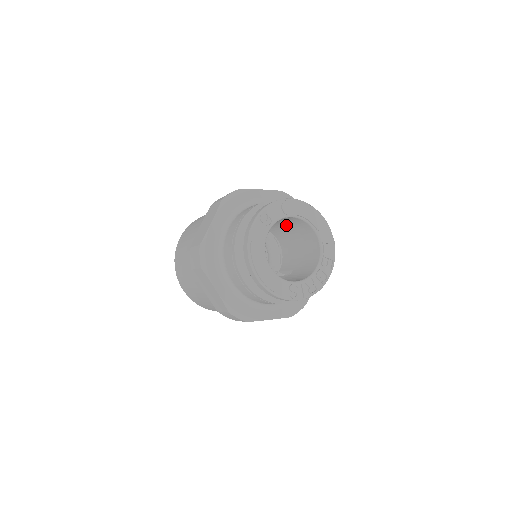
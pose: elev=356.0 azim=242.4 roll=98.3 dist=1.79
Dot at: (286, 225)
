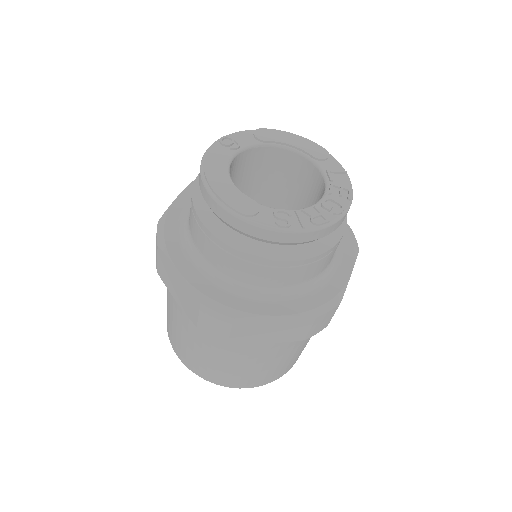
Dot at: (280, 187)
